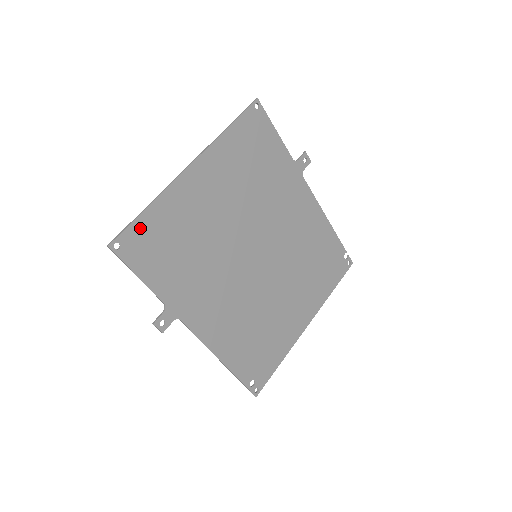
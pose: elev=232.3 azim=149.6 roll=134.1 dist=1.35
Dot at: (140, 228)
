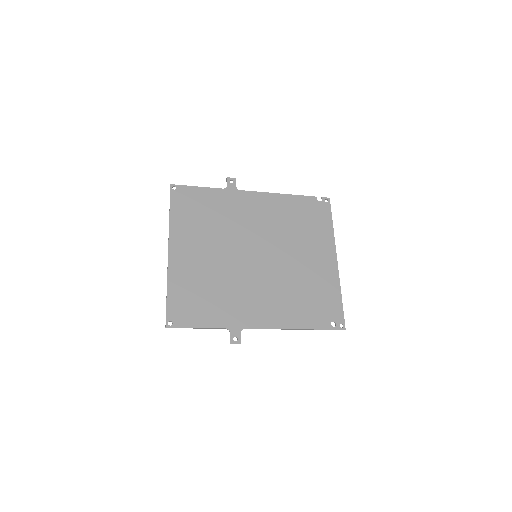
Dot at: (173, 304)
